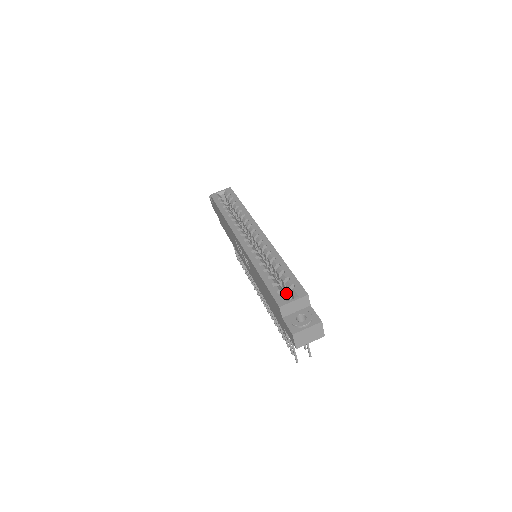
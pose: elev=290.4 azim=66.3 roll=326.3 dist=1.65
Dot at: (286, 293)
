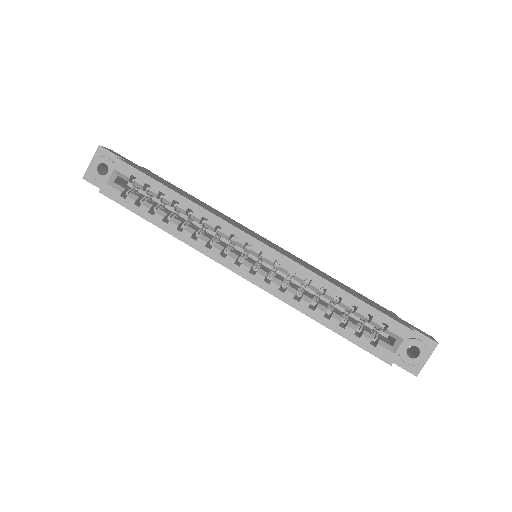
Dot at: occluded
